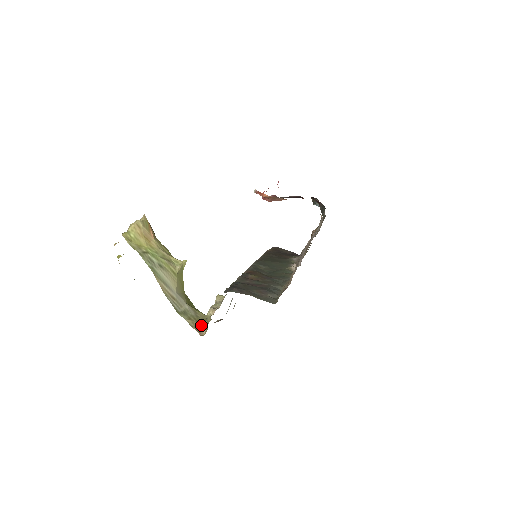
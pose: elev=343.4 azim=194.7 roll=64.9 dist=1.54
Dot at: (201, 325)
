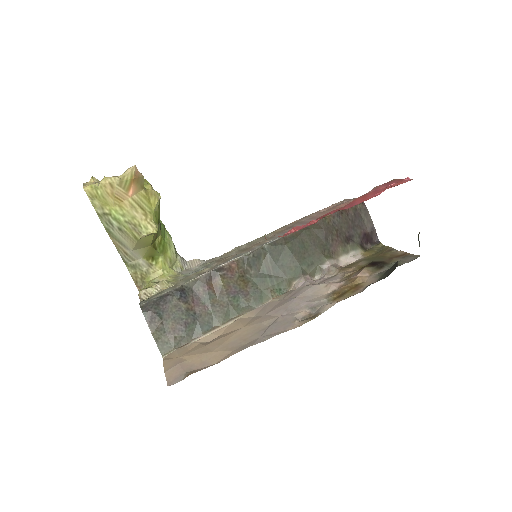
Dot at: (143, 283)
